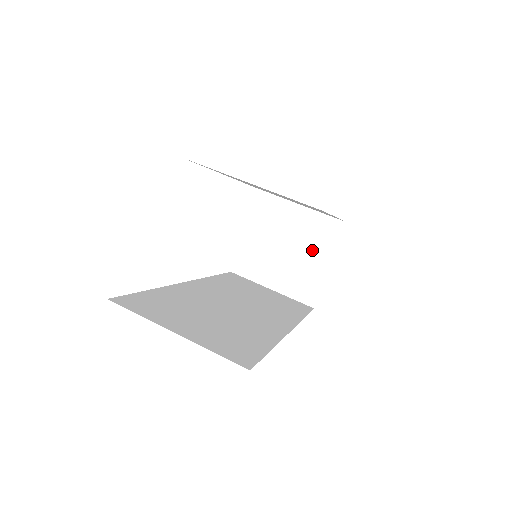
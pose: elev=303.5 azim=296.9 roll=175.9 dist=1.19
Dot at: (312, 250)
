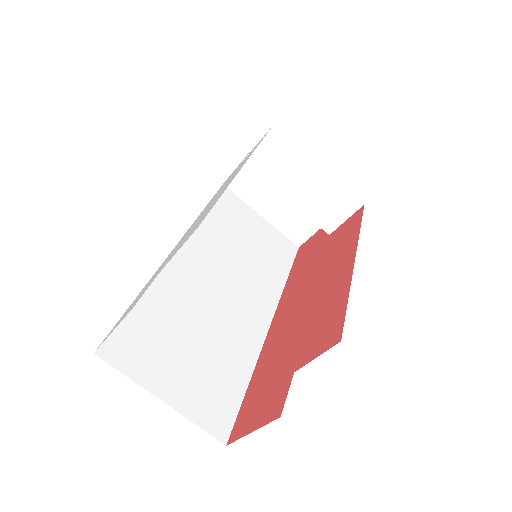
Dot at: (317, 216)
